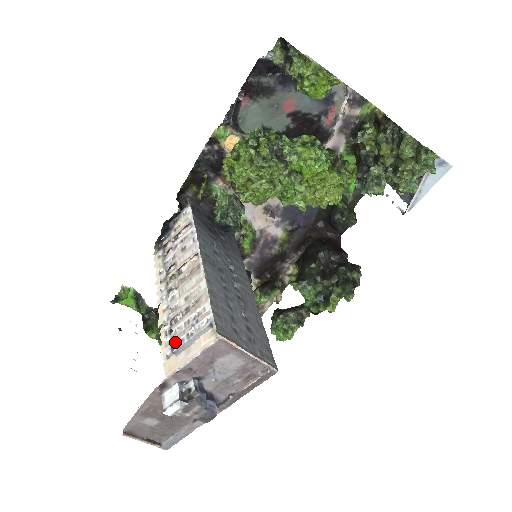
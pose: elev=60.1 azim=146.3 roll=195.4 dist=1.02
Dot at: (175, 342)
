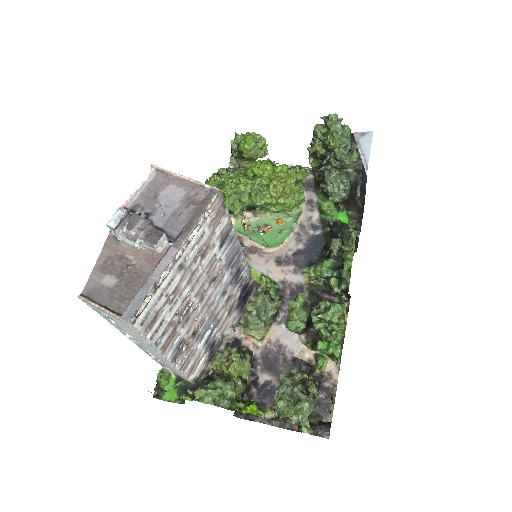
Dot at: occluded
